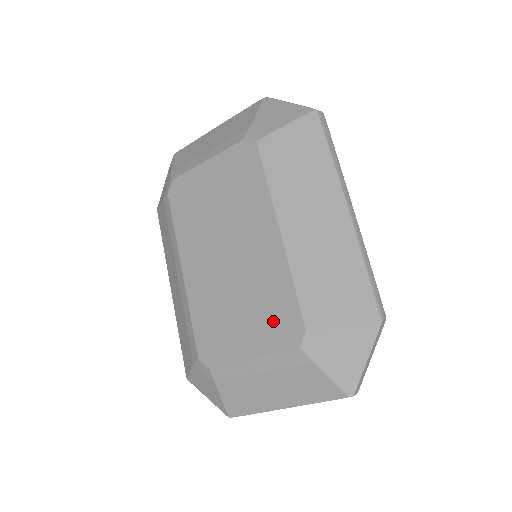
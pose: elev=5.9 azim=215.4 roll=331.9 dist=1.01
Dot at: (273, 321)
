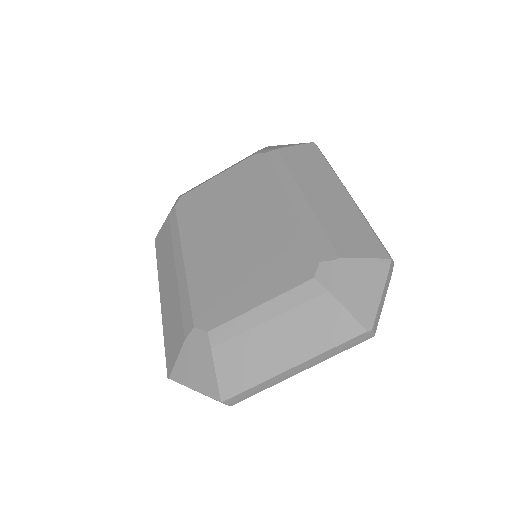
Dot at: (284, 265)
